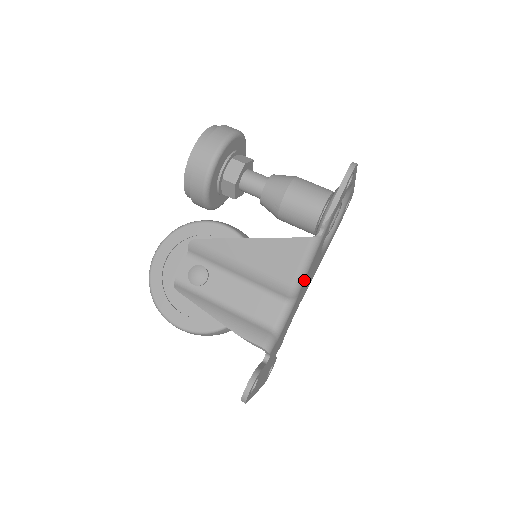
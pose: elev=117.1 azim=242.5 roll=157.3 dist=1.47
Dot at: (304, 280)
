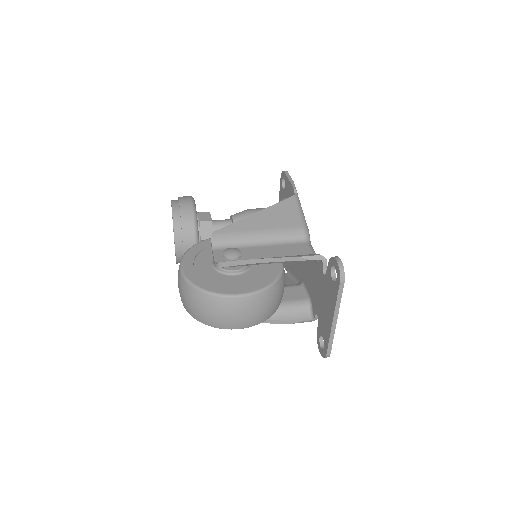
Dot at: (307, 226)
